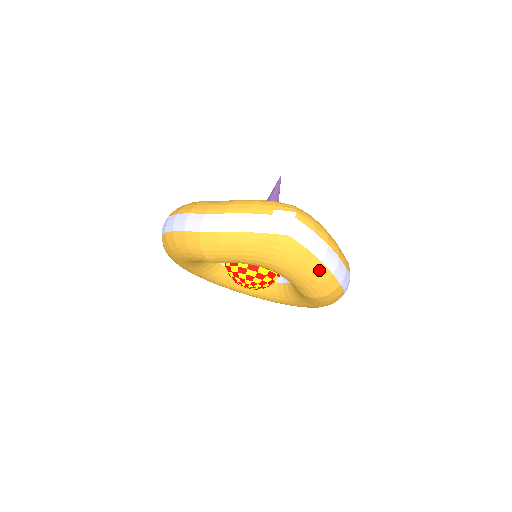
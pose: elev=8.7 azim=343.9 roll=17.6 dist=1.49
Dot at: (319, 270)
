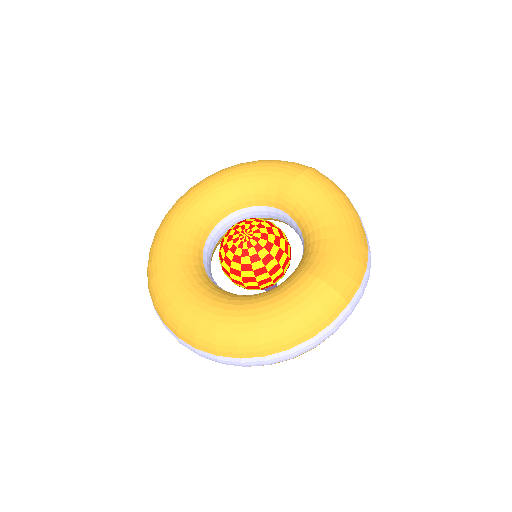
Dot at: (361, 267)
